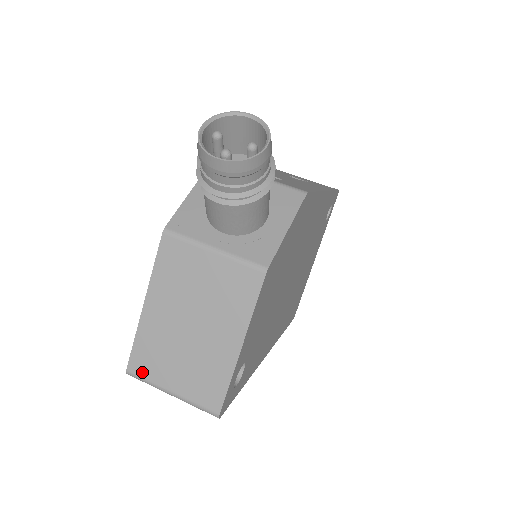
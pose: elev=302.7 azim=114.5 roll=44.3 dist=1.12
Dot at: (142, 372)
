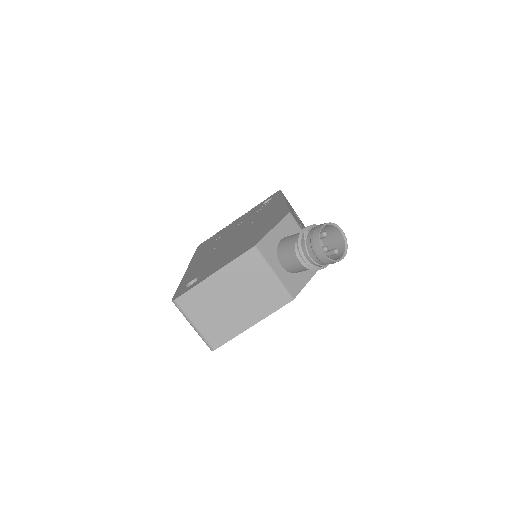
Dot at: (184, 306)
